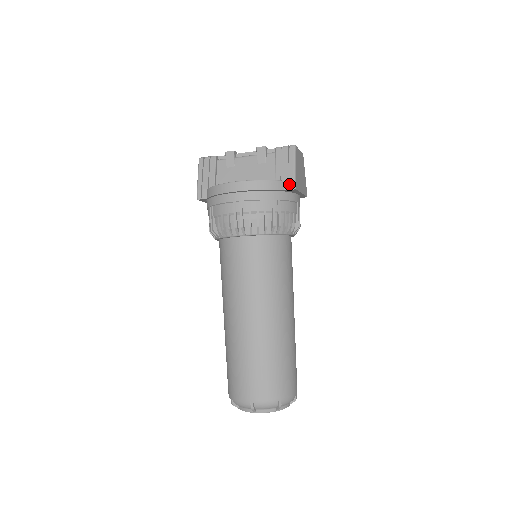
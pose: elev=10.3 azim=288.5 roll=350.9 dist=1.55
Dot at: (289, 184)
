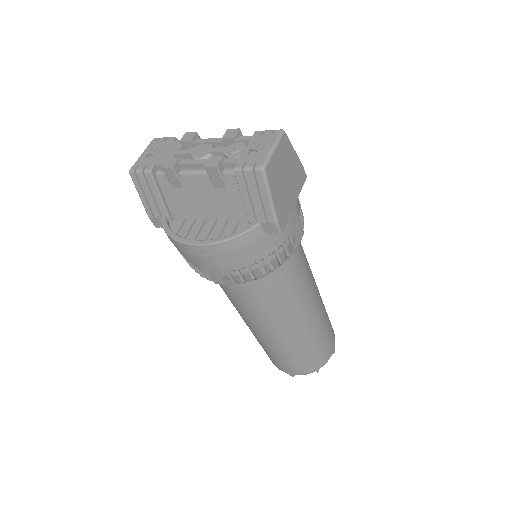
Dot at: (270, 226)
